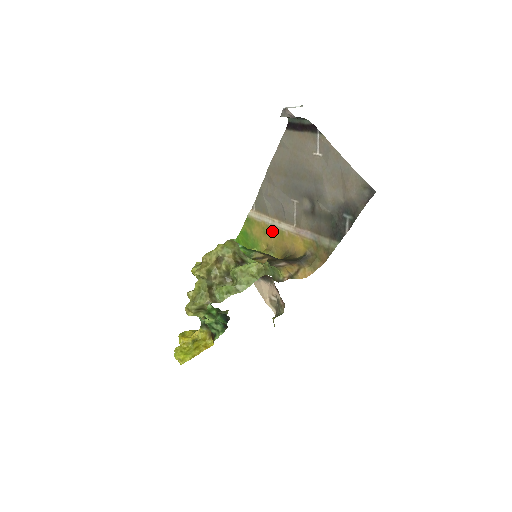
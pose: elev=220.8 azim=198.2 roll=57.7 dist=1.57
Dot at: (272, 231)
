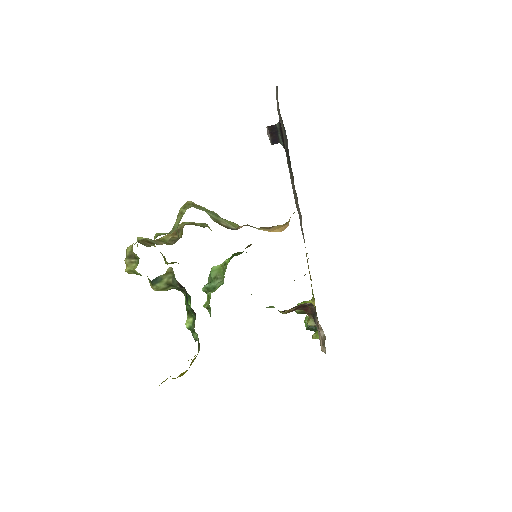
Dot at: (306, 255)
